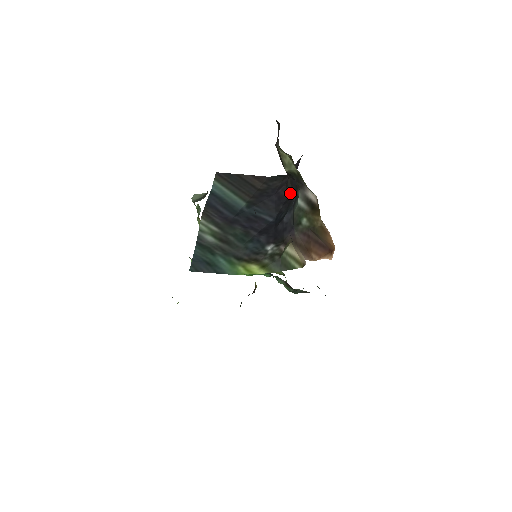
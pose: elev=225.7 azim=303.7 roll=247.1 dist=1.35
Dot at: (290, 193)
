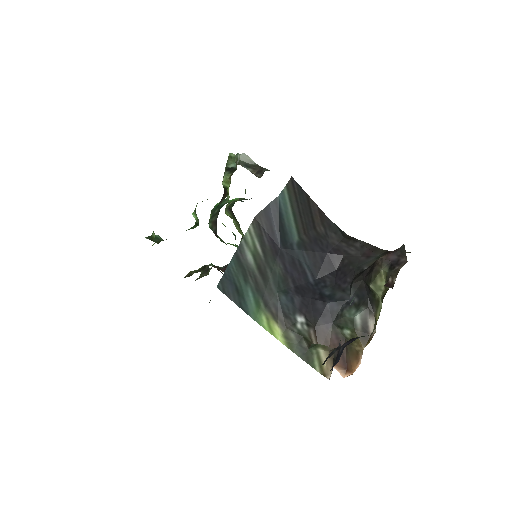
Dot at: (351, 290)
